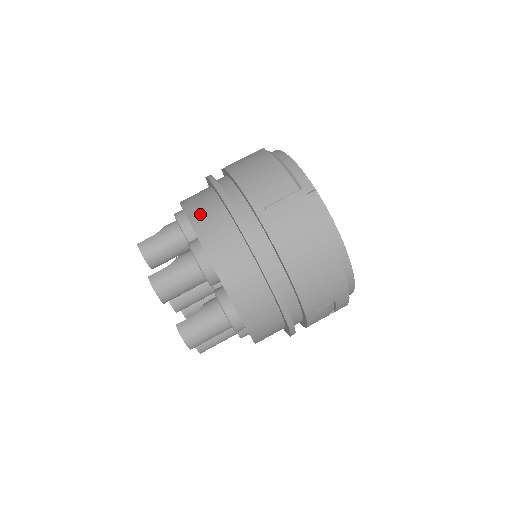
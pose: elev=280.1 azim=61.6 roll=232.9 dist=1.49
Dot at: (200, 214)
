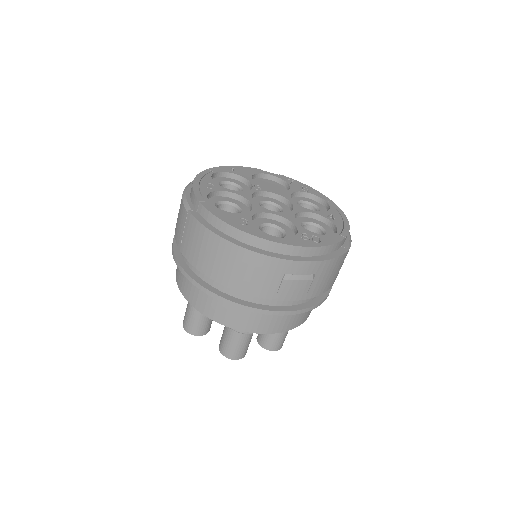
Dot at: occluded
